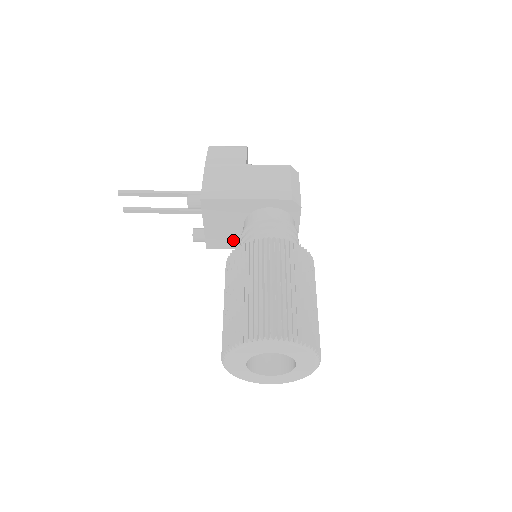
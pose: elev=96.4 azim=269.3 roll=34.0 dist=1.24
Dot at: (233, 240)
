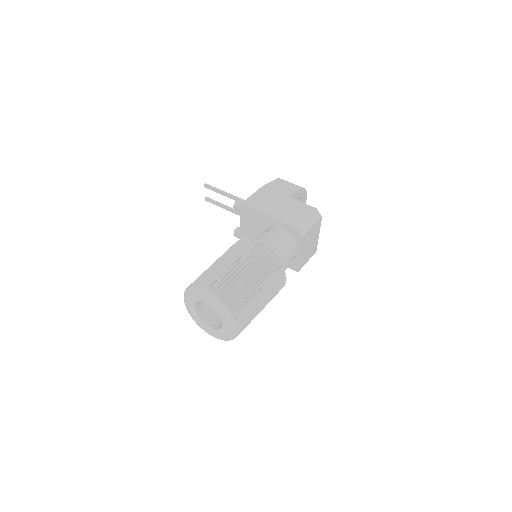
Dot at: occluded
